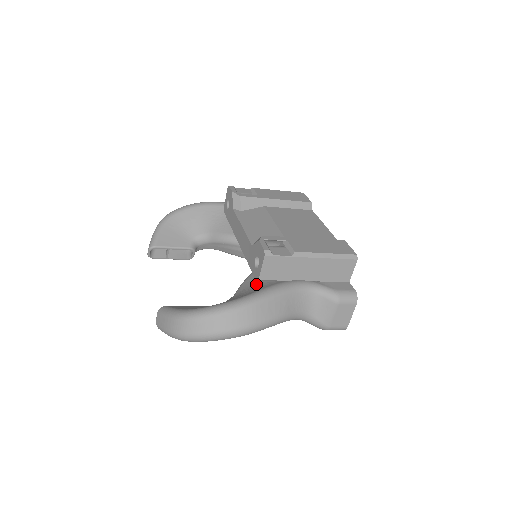
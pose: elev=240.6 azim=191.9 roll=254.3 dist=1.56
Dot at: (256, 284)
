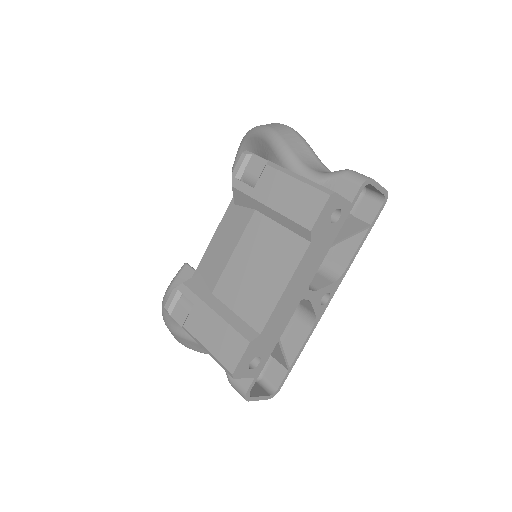
Dot at: occluded
